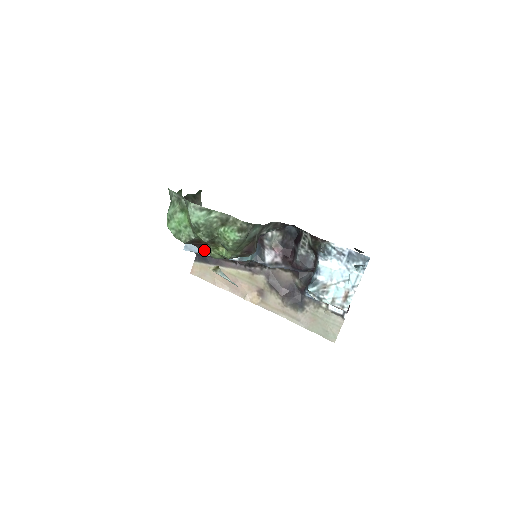
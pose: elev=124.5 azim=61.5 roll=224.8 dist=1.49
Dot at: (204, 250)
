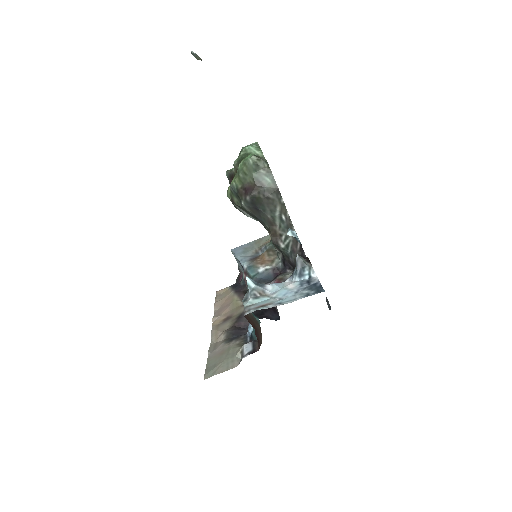
Dot at: occluded
